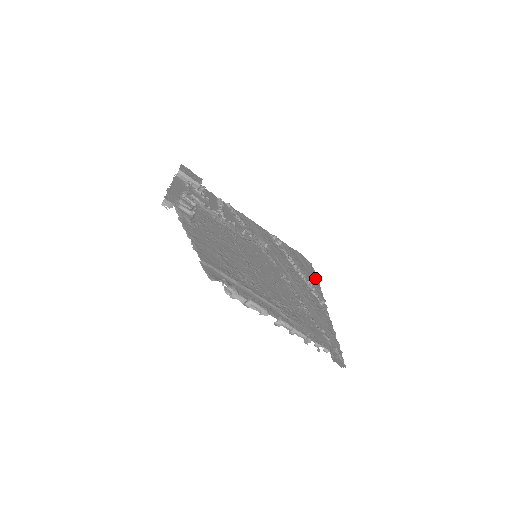
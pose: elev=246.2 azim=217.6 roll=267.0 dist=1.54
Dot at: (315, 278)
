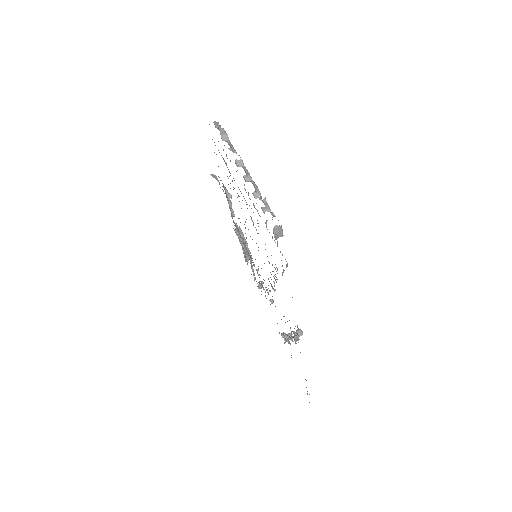
Dot at: occluded
